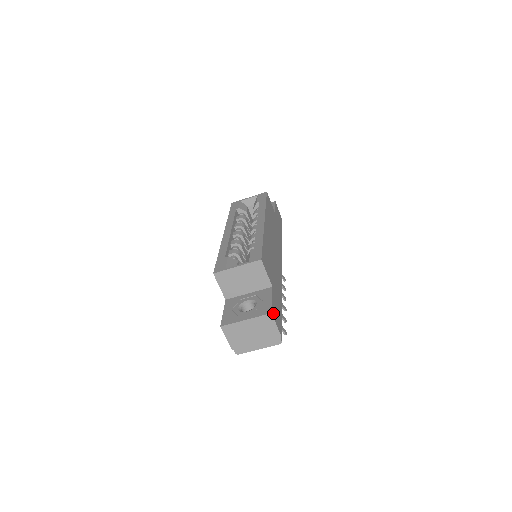
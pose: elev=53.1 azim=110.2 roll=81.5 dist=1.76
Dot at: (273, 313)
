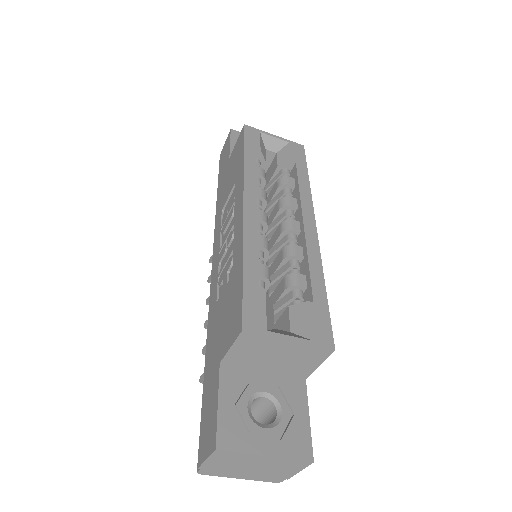
Dot at: (308, 452)
